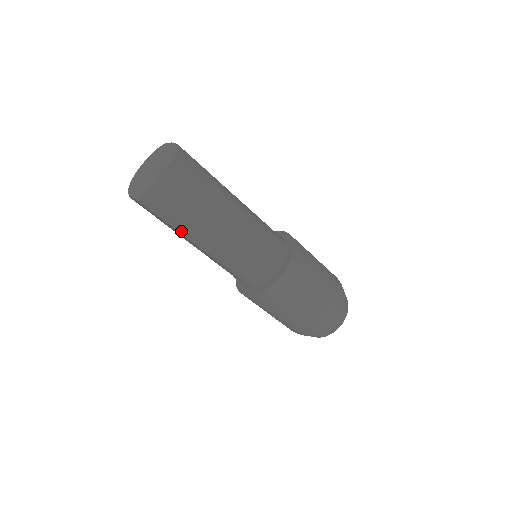
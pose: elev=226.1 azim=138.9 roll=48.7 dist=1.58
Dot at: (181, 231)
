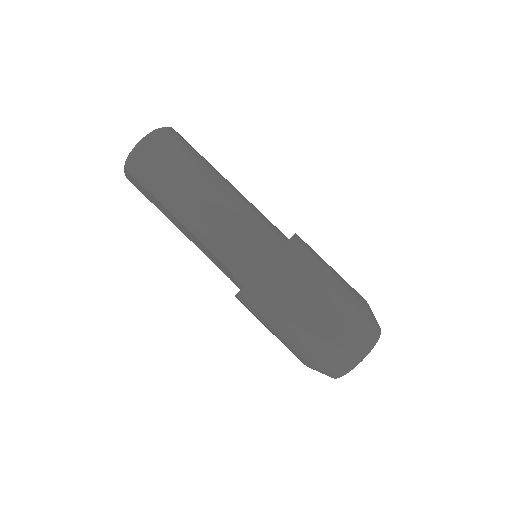
Dot at: (165, 203)
